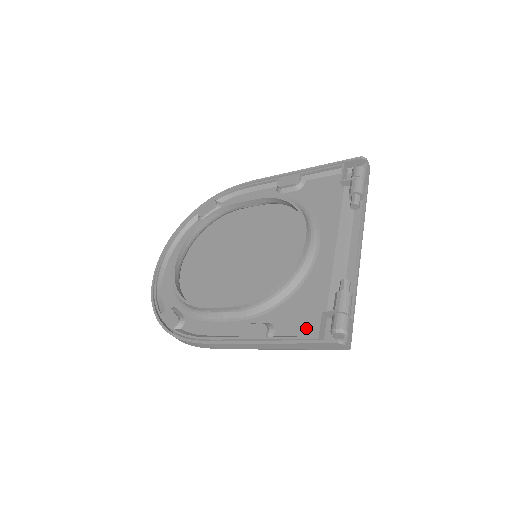
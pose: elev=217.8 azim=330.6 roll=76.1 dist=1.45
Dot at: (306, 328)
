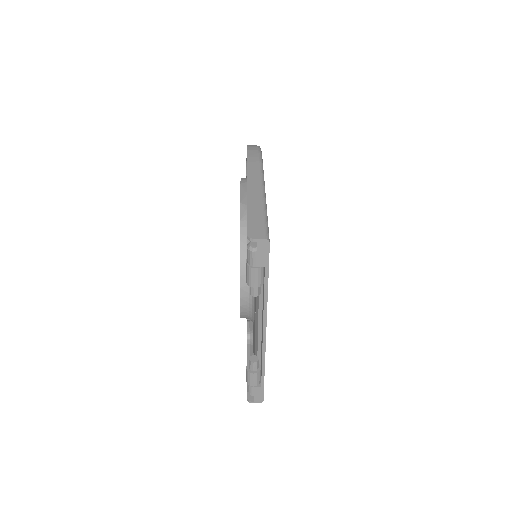
Dot at: occluded
